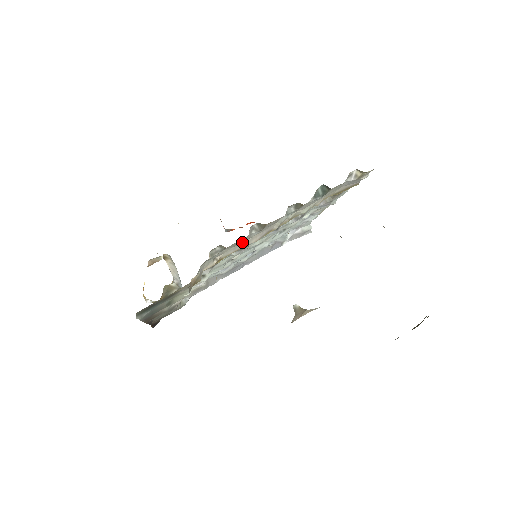
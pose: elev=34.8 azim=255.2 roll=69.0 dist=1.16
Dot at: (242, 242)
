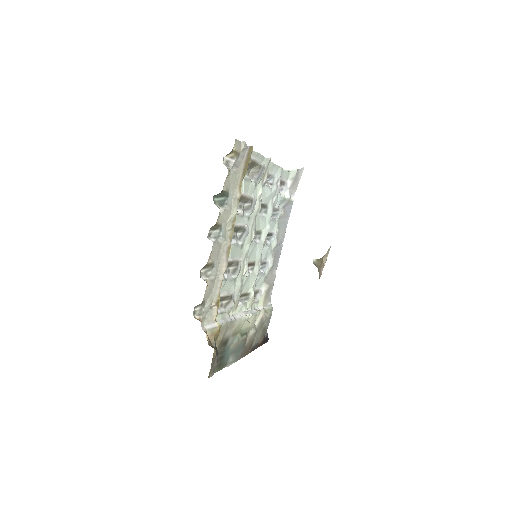
Dot at: (215, 281)
